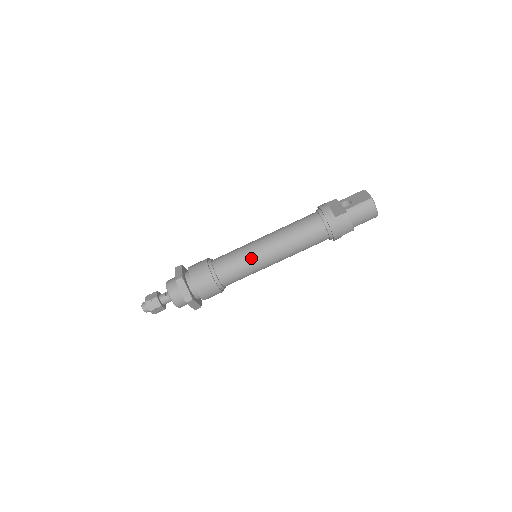
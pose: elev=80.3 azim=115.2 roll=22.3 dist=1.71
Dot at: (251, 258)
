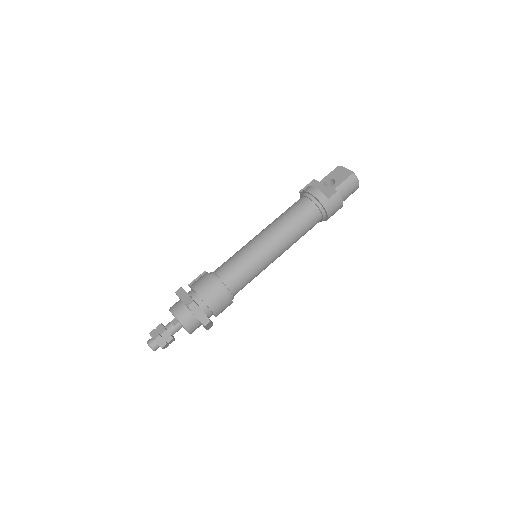
Dot at: (258, 260)
